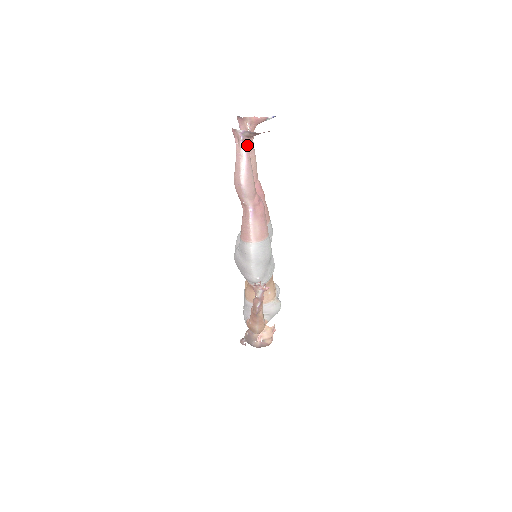
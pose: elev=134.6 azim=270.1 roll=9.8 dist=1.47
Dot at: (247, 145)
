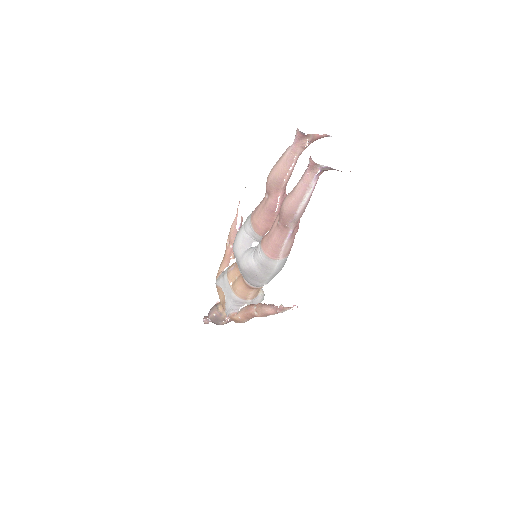
Dot at: occluded
